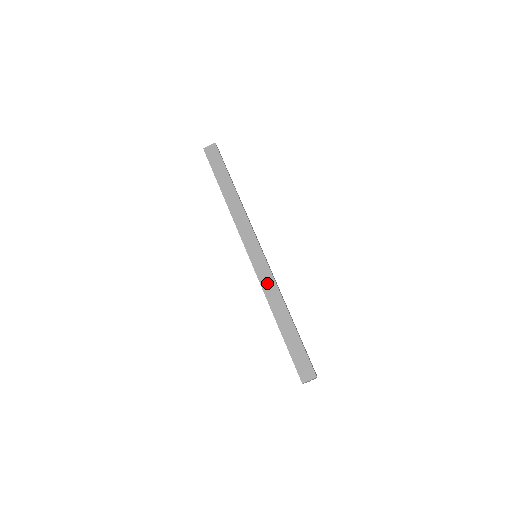
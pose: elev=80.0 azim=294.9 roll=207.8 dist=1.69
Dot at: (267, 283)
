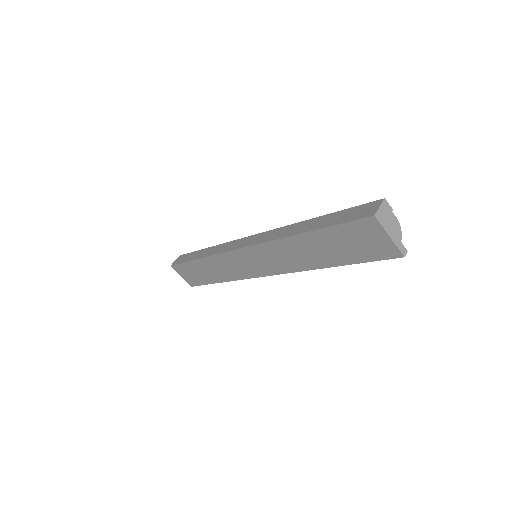
Dot at: (271, 236)
